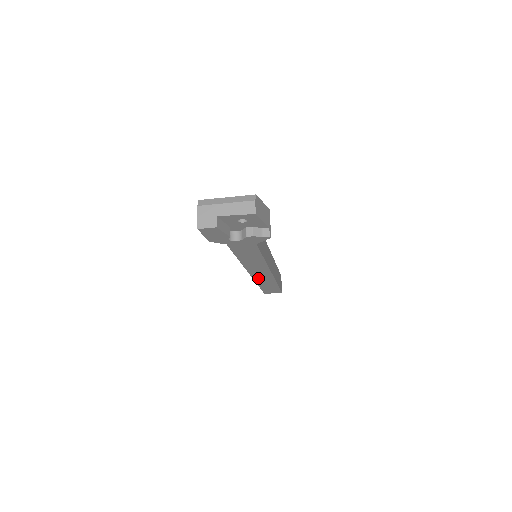
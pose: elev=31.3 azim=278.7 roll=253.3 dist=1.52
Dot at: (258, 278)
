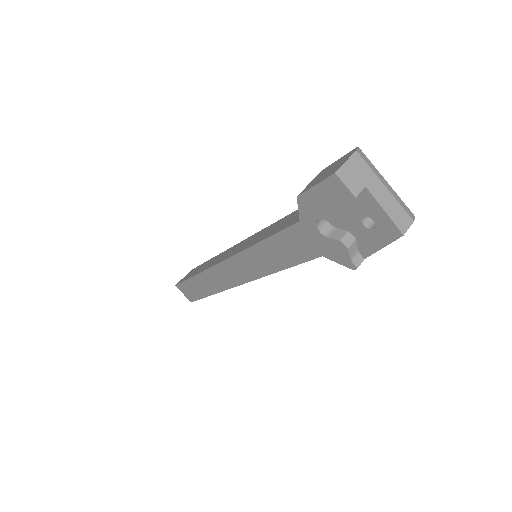
Dot at: (214, 273)
